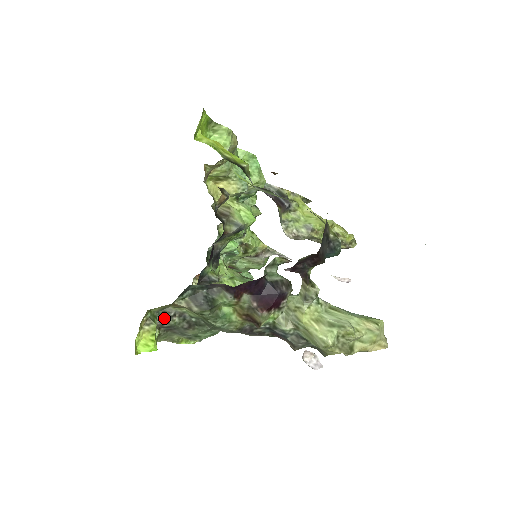
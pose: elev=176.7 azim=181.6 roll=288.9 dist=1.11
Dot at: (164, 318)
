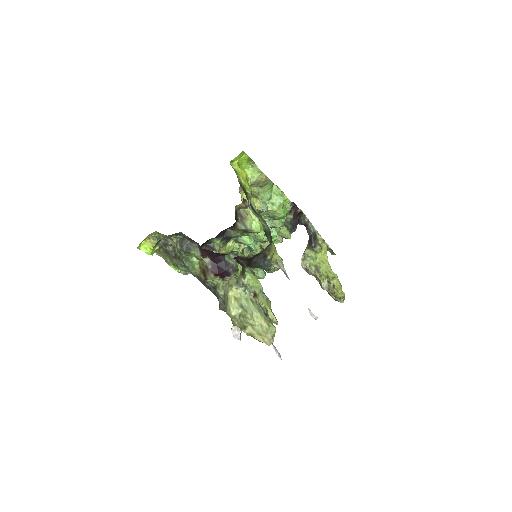
Dot at: (165, 243)
